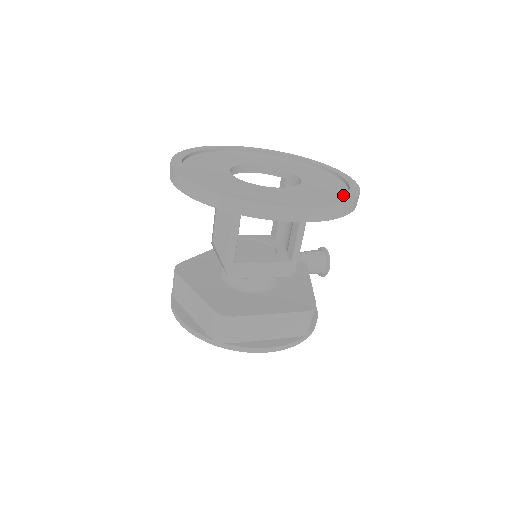
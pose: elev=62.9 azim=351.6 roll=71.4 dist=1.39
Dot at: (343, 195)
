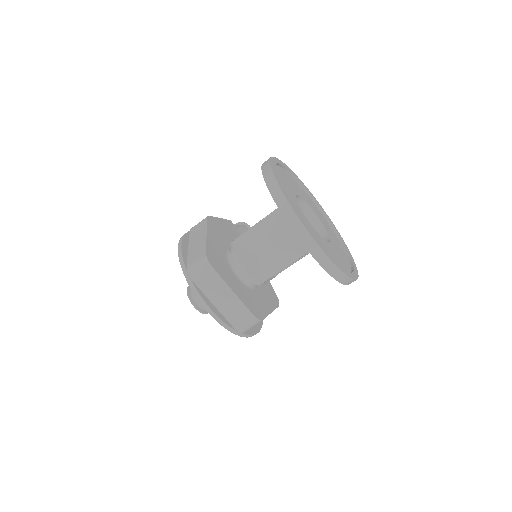
Dot at: (343, 248)
